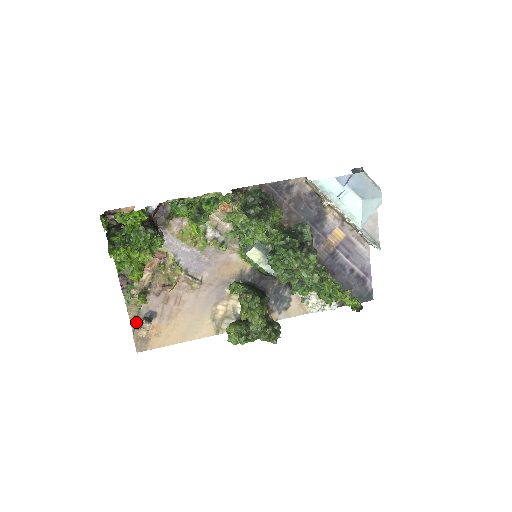
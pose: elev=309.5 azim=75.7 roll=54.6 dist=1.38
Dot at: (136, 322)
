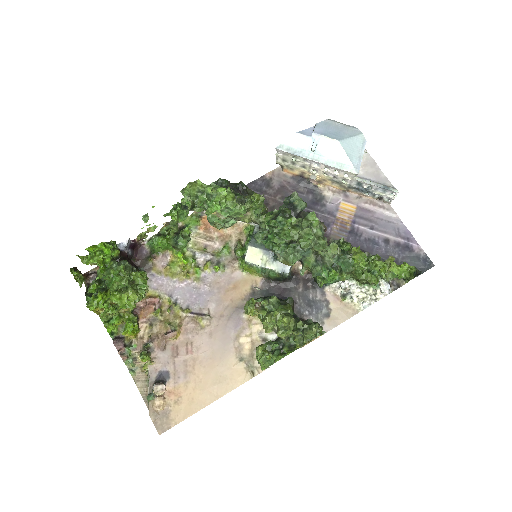
Dot at: (149, 394)
